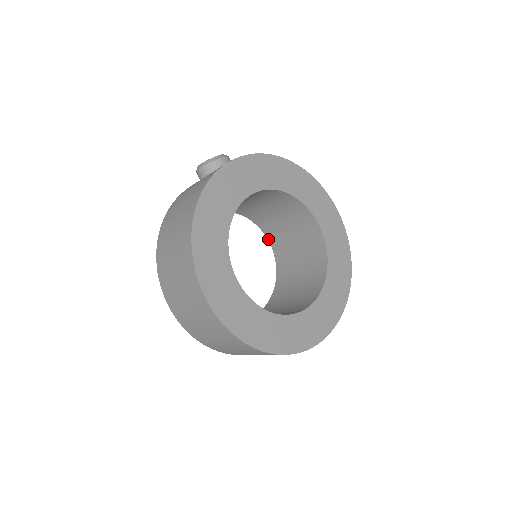
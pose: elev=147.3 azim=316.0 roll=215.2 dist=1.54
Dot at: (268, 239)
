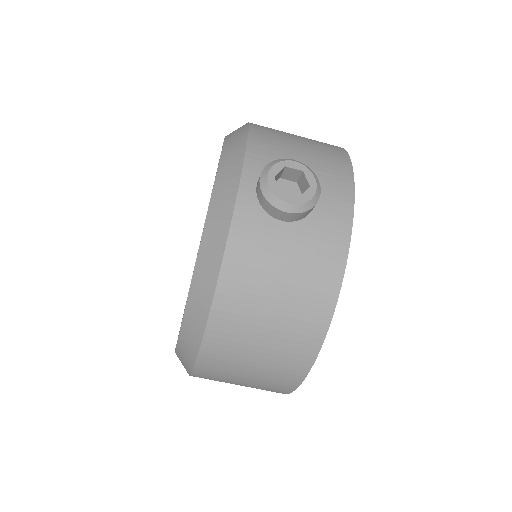
Dot at: occluded
